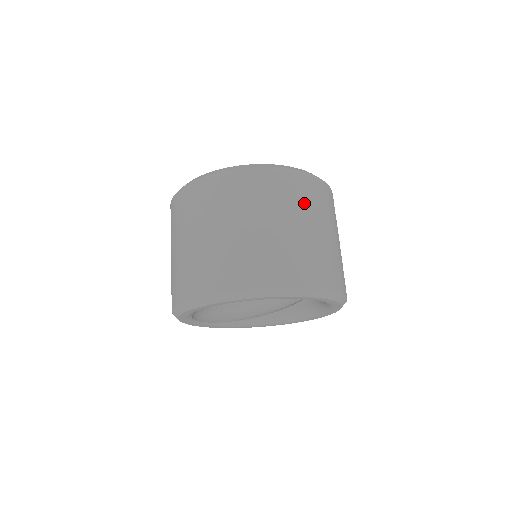
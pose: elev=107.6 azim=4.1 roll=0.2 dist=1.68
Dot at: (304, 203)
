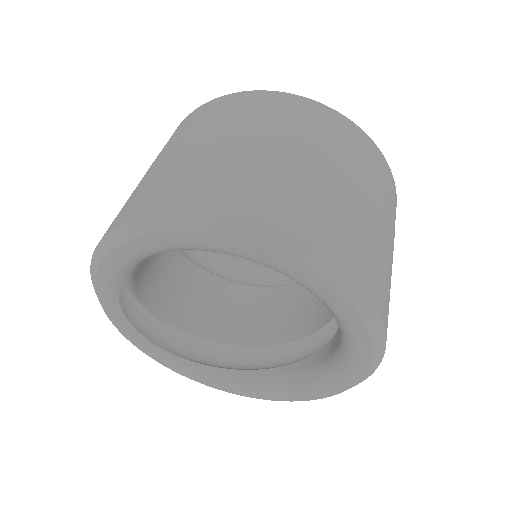
Dot at: (350, 156)
